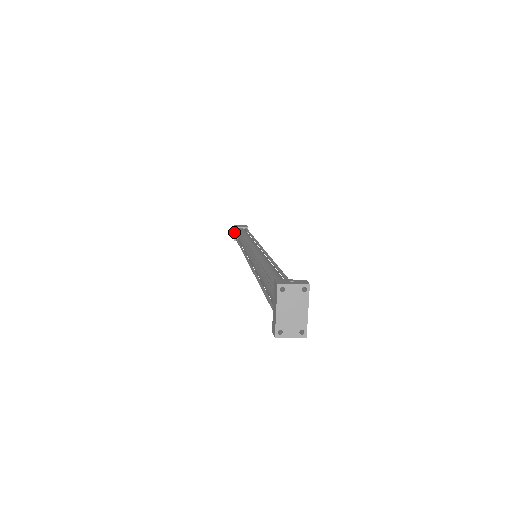
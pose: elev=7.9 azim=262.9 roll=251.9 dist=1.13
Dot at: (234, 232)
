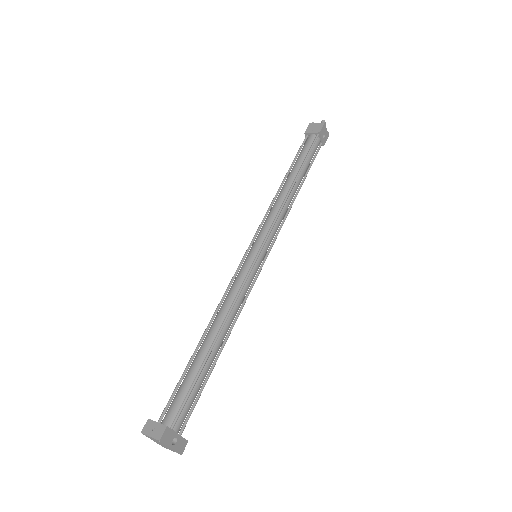
Dot at: occluded
